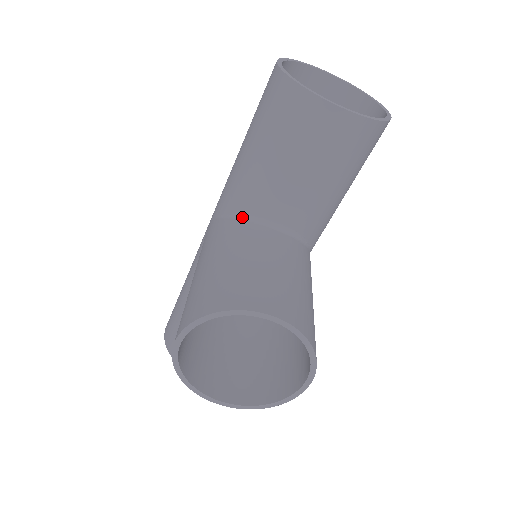
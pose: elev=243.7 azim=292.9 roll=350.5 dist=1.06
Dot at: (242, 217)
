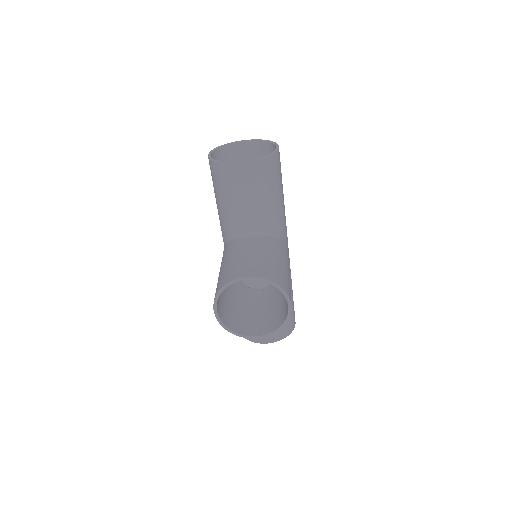
Dot at: (232, 238)
